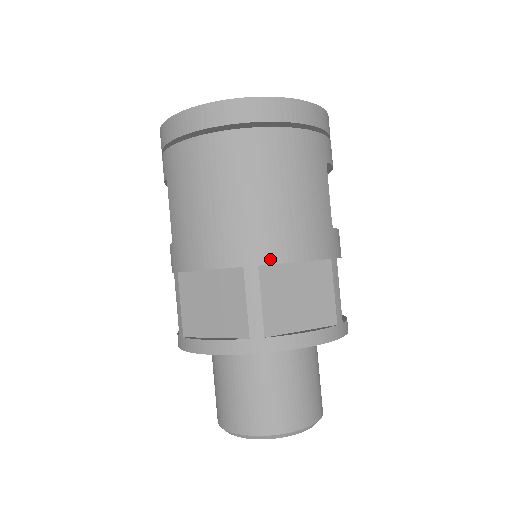
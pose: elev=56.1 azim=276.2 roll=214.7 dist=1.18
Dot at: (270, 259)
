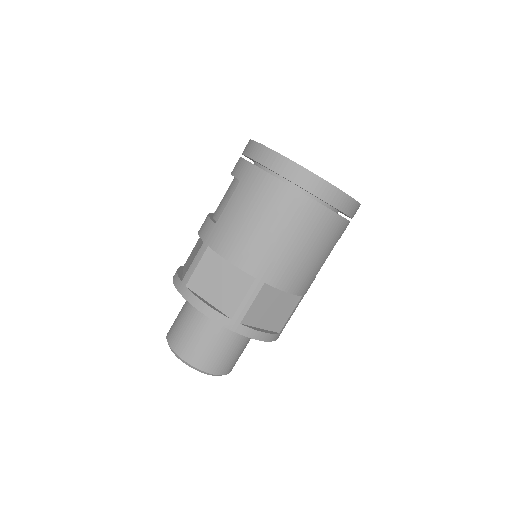
Dot at: (274, 283)
